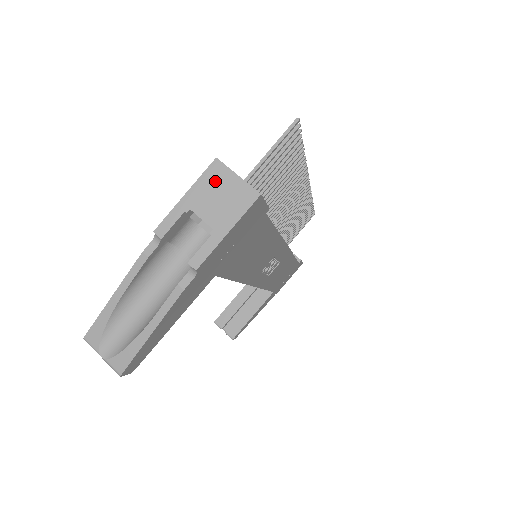
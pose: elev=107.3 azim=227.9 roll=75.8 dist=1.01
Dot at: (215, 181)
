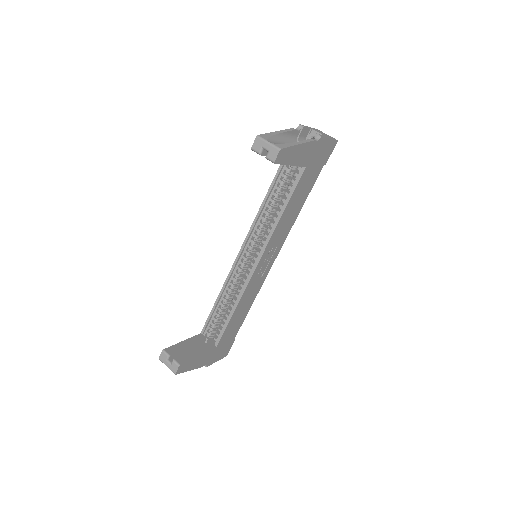
Dot at: (319, 131)
